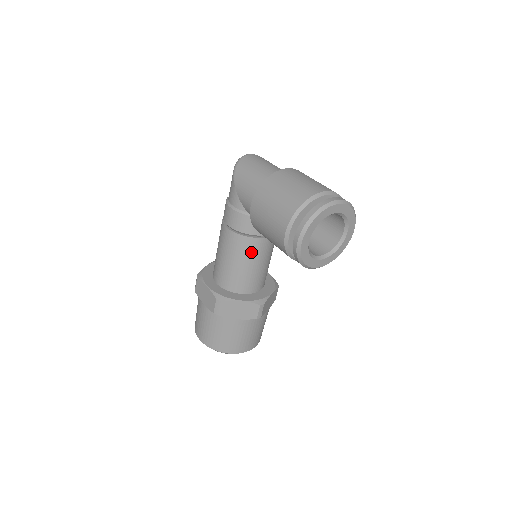
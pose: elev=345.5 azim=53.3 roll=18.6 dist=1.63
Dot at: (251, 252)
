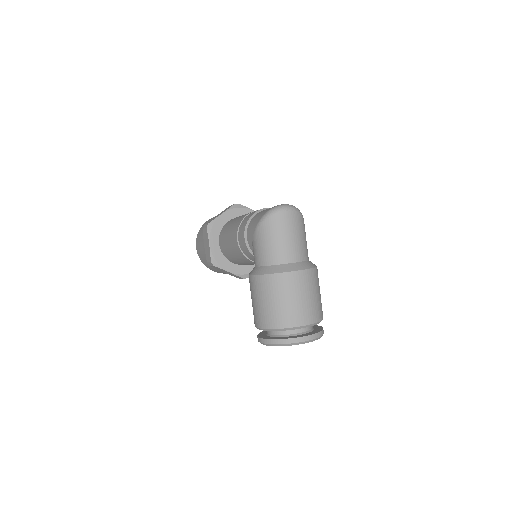
Dot at: (249, 263)
